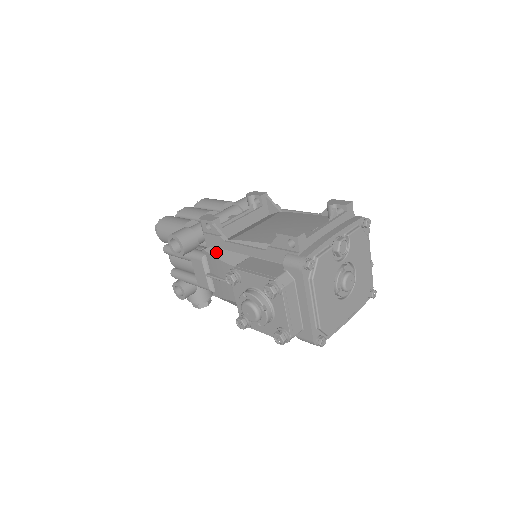
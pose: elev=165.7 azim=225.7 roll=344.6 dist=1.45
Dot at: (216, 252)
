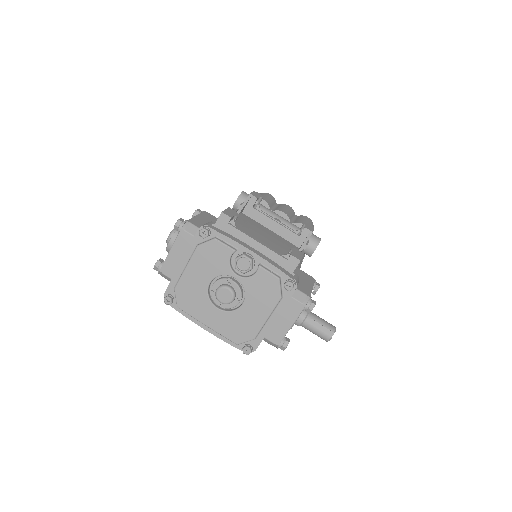
Dot at: occluded
